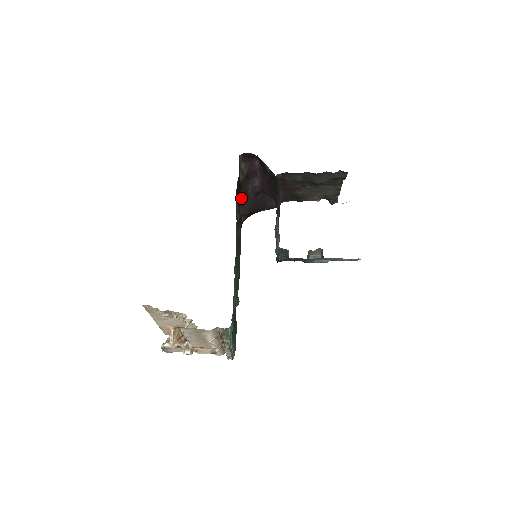
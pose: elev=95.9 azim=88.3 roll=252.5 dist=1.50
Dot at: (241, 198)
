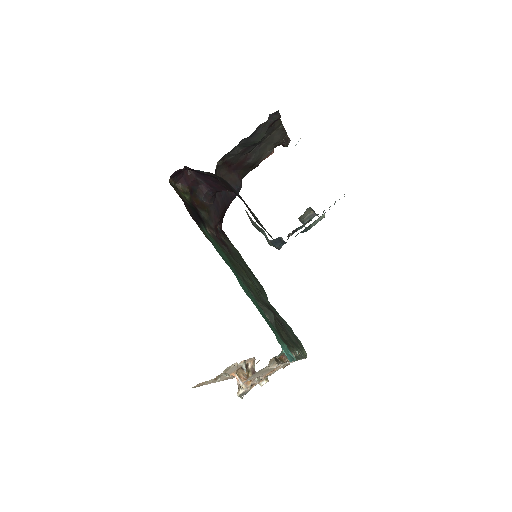
Dot at: (202, 214)
